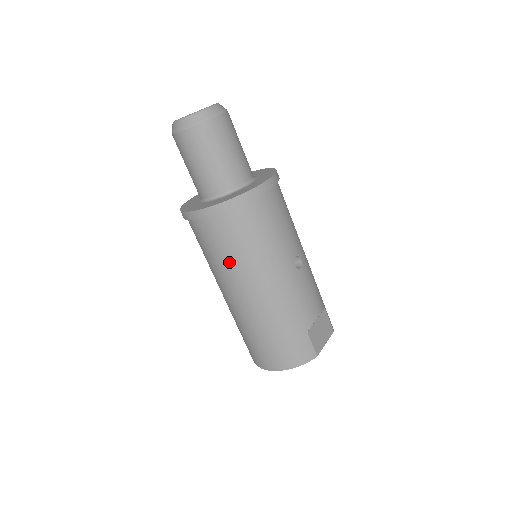
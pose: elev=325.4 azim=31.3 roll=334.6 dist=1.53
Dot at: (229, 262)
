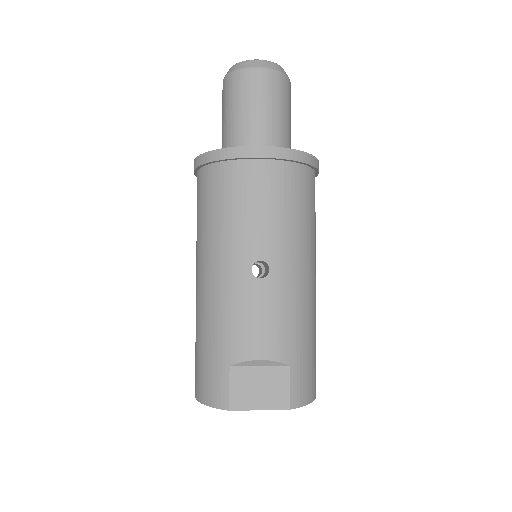
Dot at: (197, 231)
